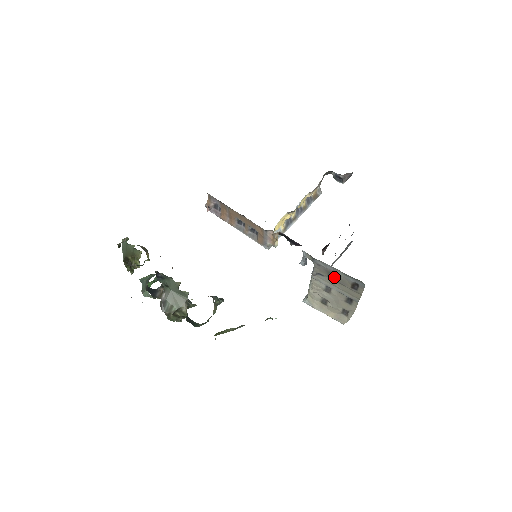
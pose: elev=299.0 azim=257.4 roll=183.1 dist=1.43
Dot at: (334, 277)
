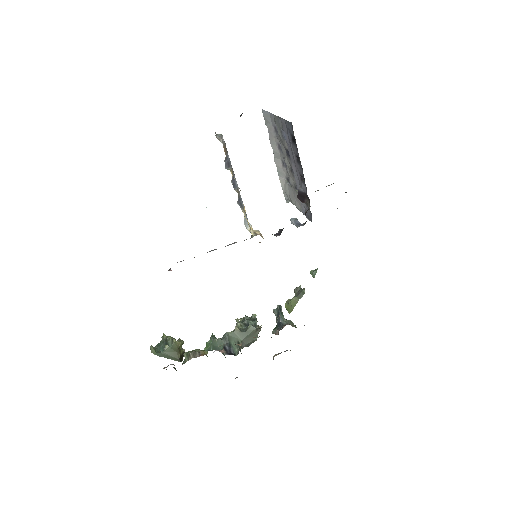
Dot at: occluded
